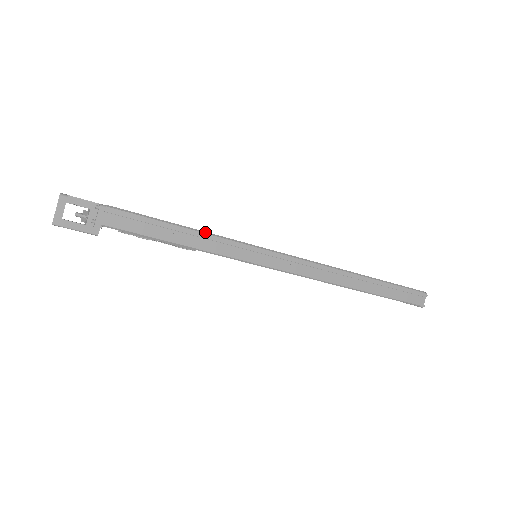
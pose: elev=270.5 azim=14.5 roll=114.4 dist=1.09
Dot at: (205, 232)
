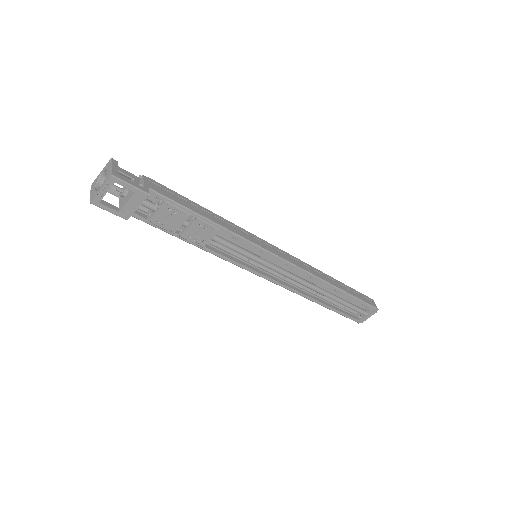
Dot at: (221, 217)
